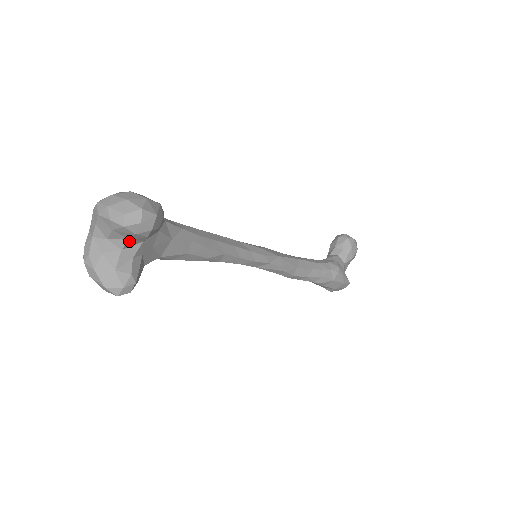
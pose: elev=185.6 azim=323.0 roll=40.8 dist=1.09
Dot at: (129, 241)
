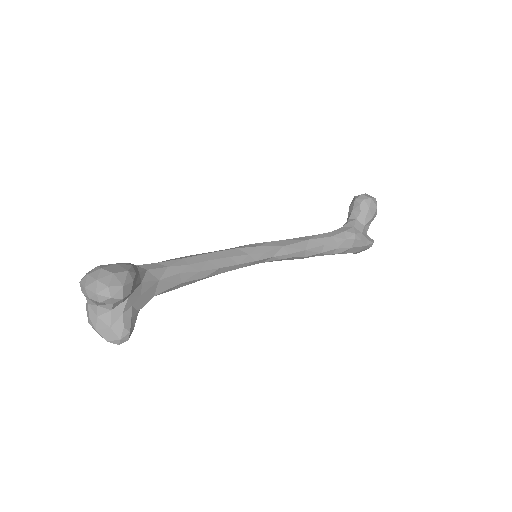
Dot at: (113, 304)
